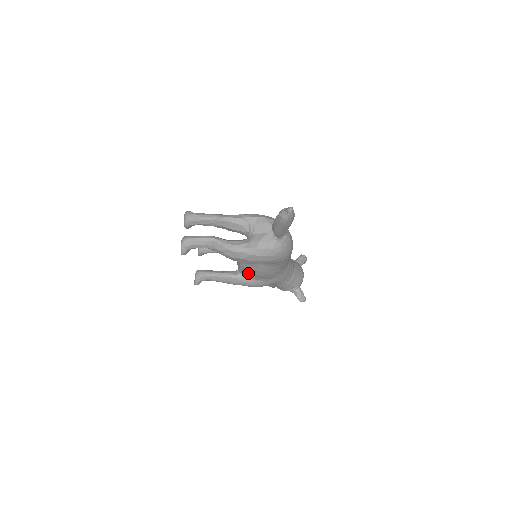
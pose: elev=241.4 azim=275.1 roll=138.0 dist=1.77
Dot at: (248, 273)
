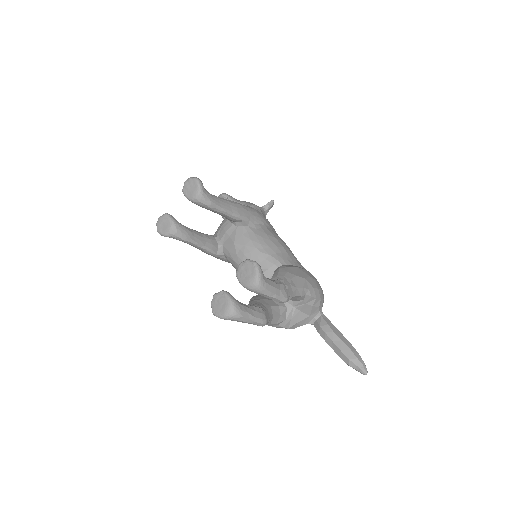
Dot at: (234, 267)
